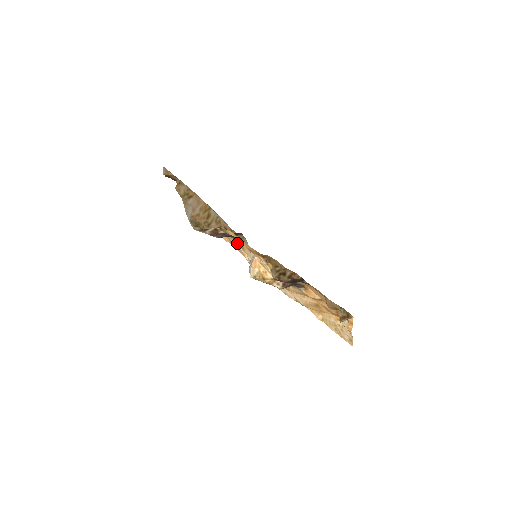
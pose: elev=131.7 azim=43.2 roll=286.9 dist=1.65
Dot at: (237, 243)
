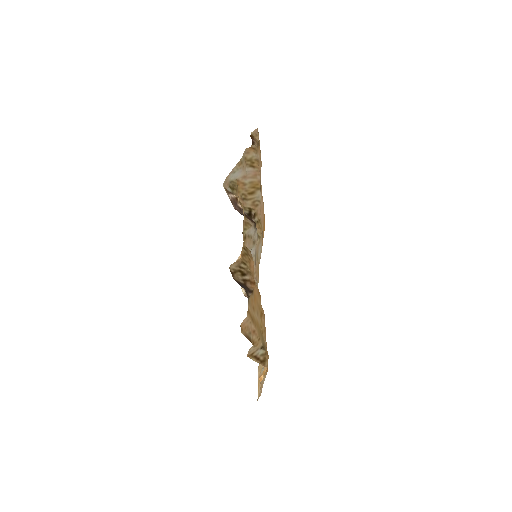
Dot at: occluded
